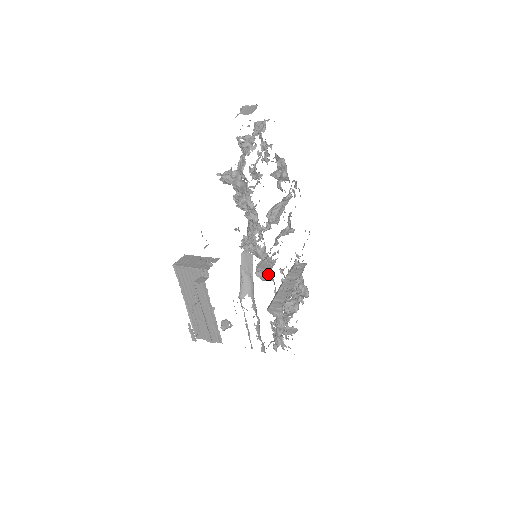
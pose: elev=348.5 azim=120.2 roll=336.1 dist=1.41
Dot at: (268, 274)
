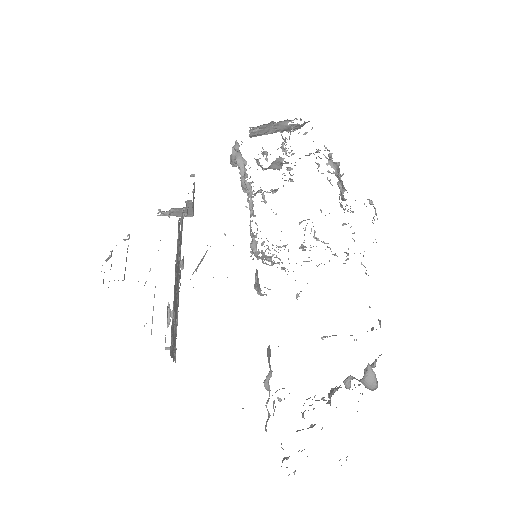
Dot at: occluded
